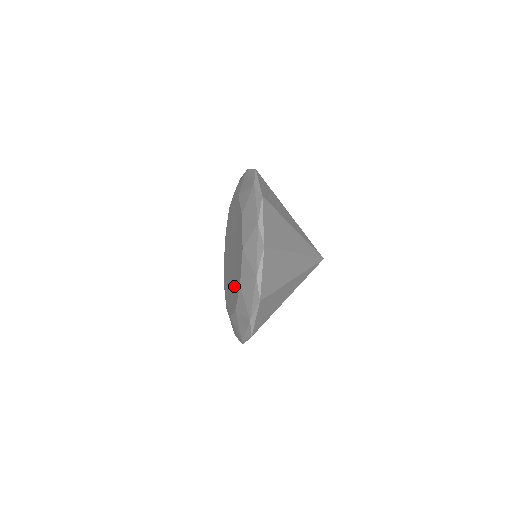
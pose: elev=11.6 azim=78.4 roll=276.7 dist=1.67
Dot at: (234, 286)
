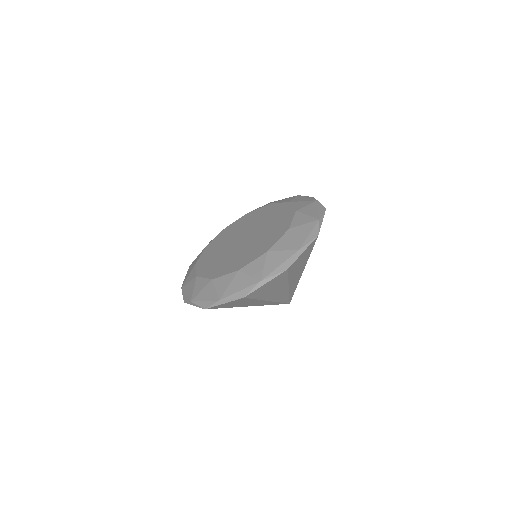
Dot at: (243, 255)
